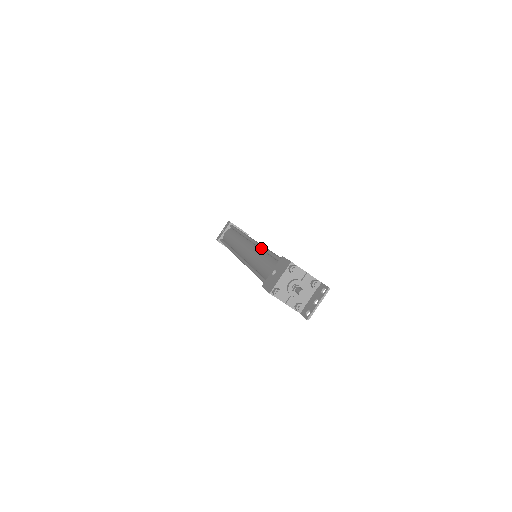
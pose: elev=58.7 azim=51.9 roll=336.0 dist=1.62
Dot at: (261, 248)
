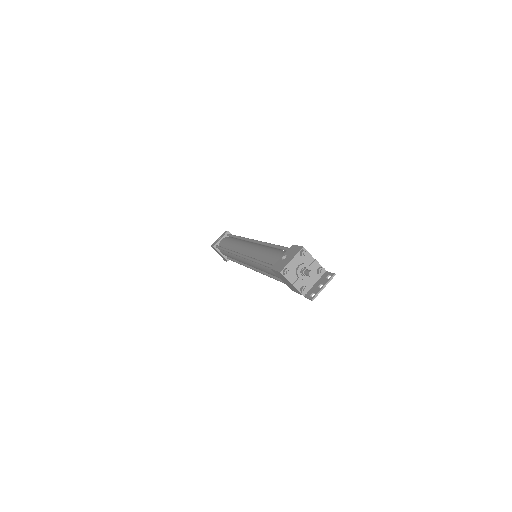
Dot at: (266, 244)
